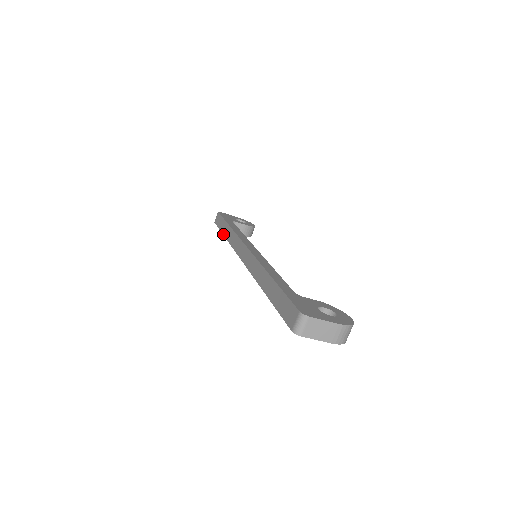
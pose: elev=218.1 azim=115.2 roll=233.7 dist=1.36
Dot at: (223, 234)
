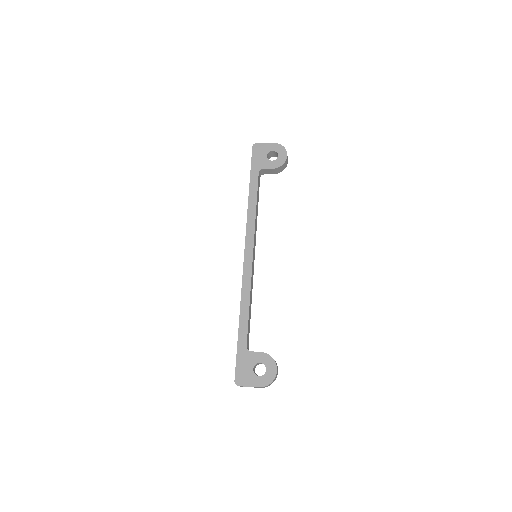
Dot at: occluded
